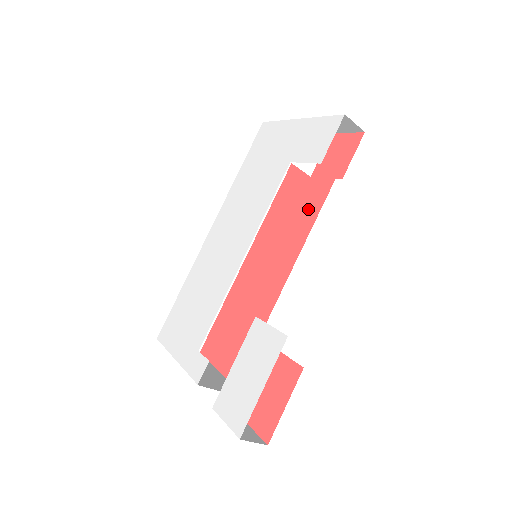
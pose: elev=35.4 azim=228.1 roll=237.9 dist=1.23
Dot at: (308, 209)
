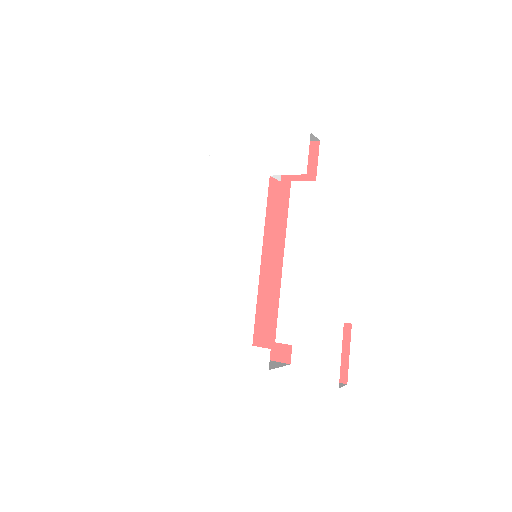
Dot at: (275, 206)
